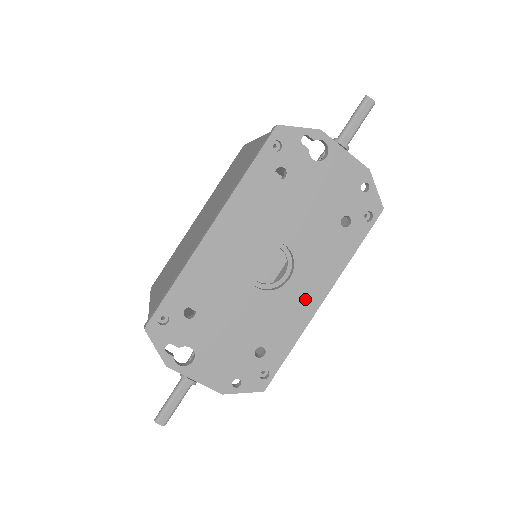
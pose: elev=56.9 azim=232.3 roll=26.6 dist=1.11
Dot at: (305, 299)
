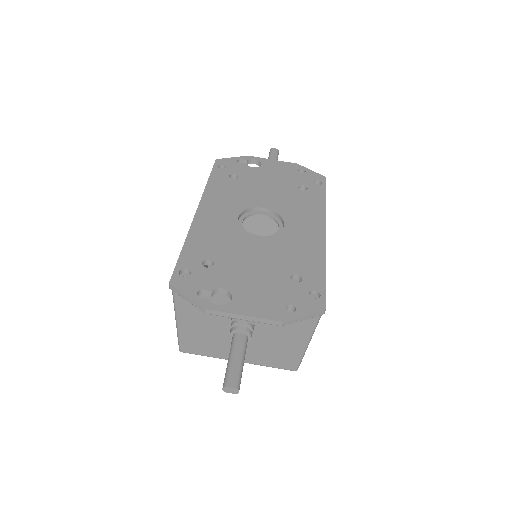
Dot at: (308, 234)
